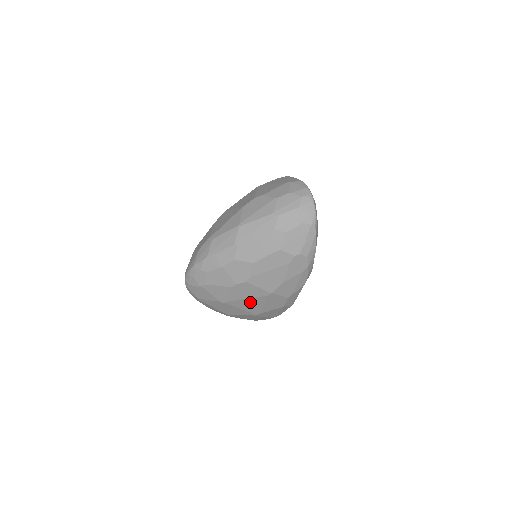
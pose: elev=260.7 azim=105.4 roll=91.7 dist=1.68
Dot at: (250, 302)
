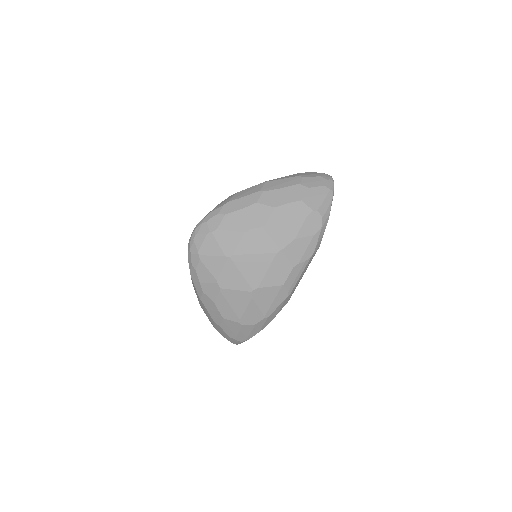
Dot at: (255, 262)
